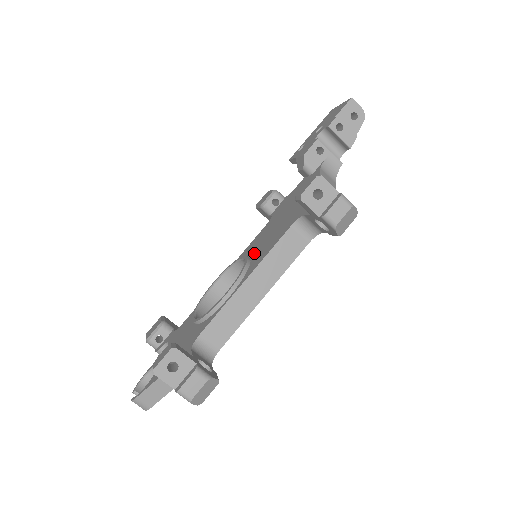
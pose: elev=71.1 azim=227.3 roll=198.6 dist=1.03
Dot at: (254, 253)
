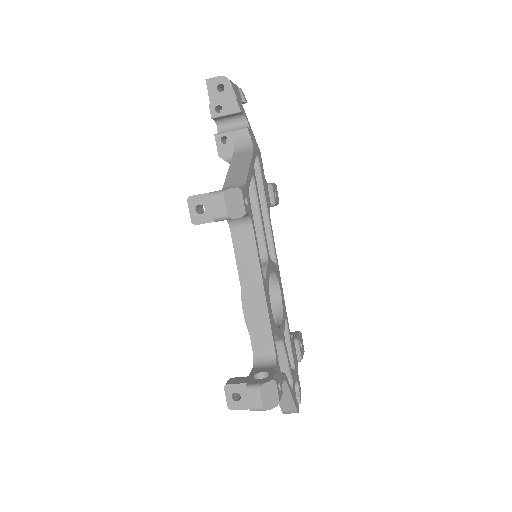
Dot at: occluded
